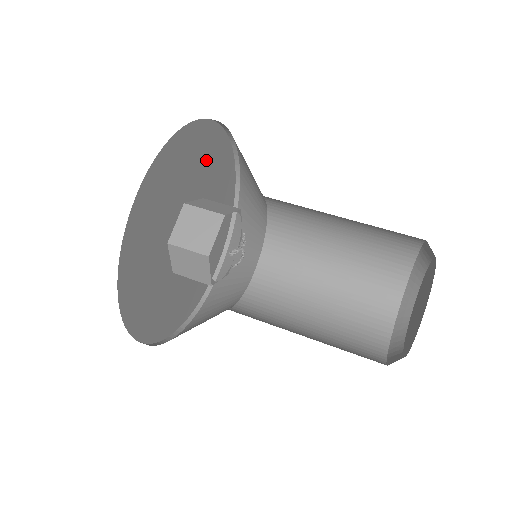
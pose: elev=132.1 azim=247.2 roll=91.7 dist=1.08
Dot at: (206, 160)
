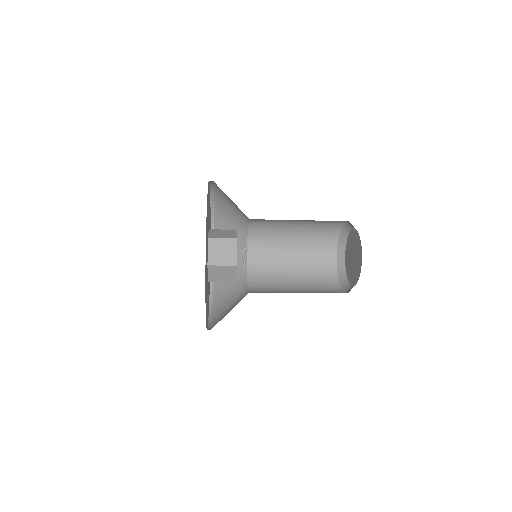
Dot at: occluded
